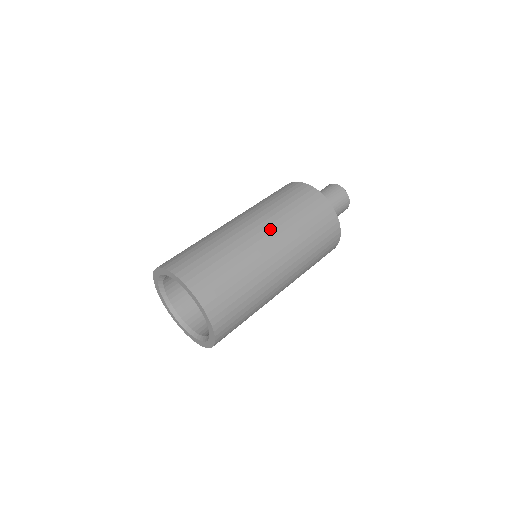
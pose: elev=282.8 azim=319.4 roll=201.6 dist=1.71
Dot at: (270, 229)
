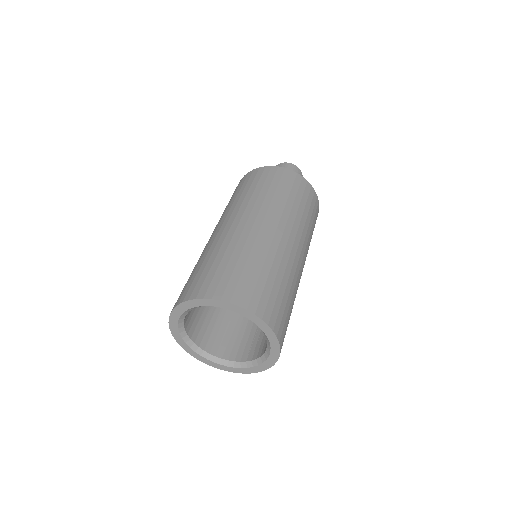
Dot at: (289, 228)
